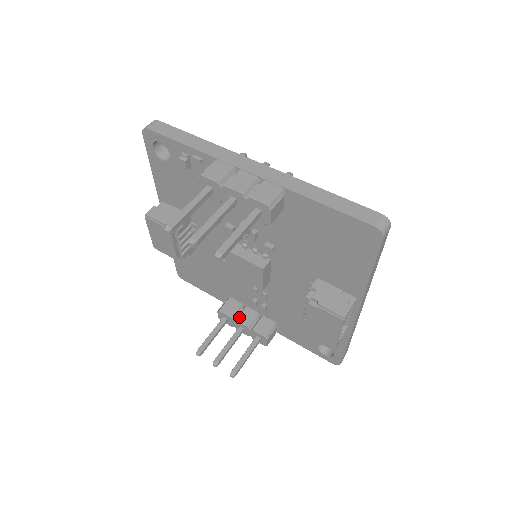
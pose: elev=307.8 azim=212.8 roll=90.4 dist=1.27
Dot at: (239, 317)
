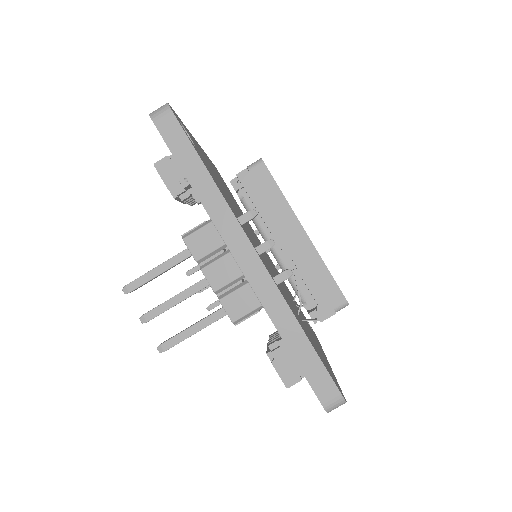
Dot at: occluded
